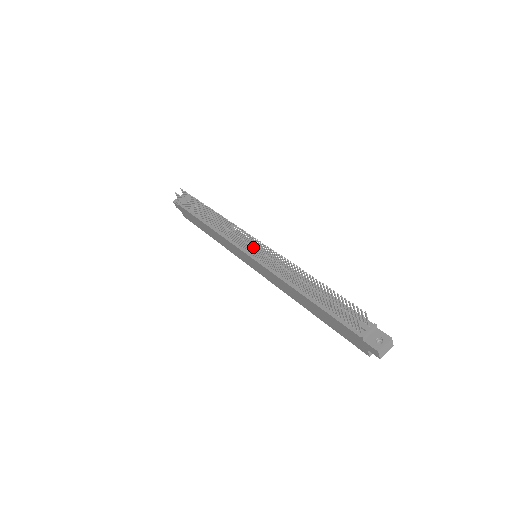
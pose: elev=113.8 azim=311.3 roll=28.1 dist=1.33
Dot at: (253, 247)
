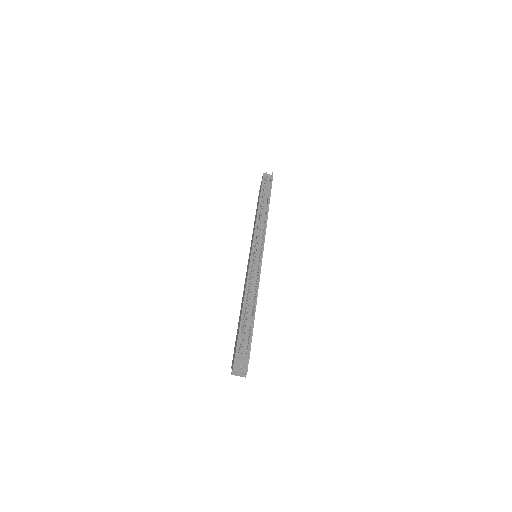
Dot at: (255, 250)
